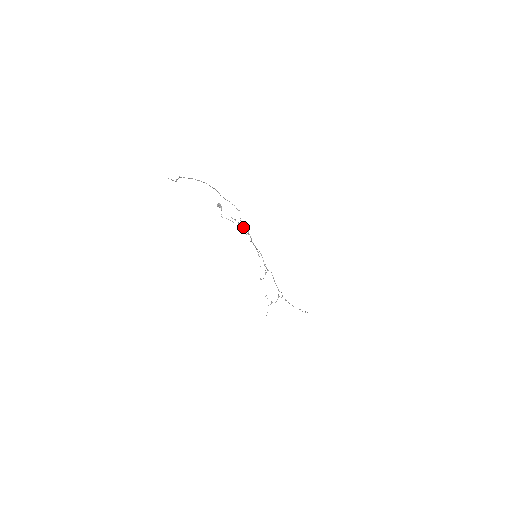
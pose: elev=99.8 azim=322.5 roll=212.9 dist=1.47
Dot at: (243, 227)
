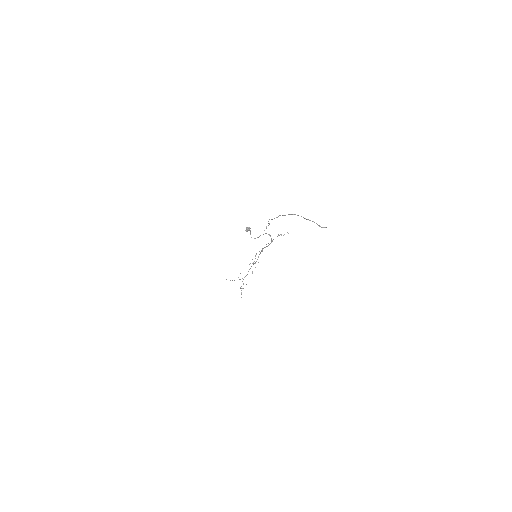
Dot at: (277, 236)
